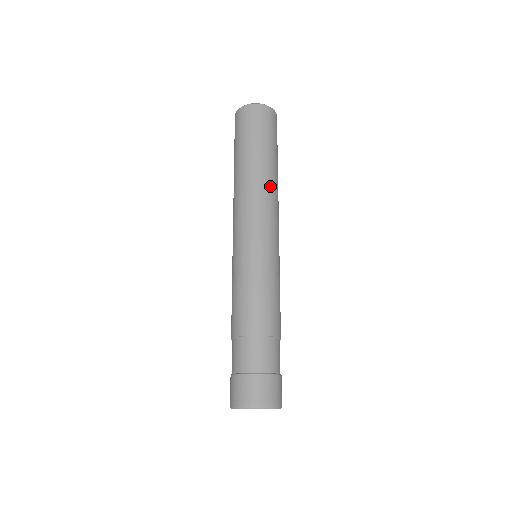
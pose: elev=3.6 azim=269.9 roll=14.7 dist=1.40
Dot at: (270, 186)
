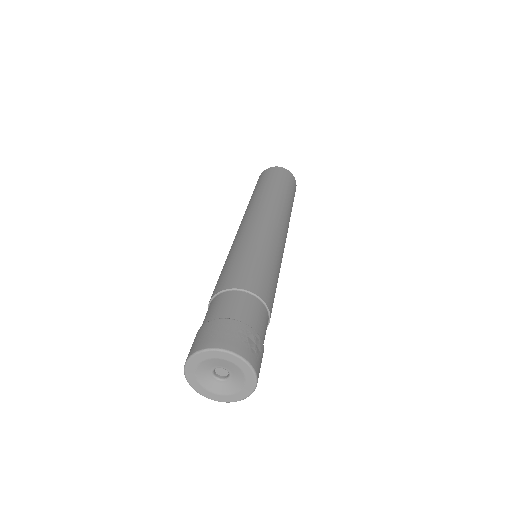
Dot at: (268, 200)
